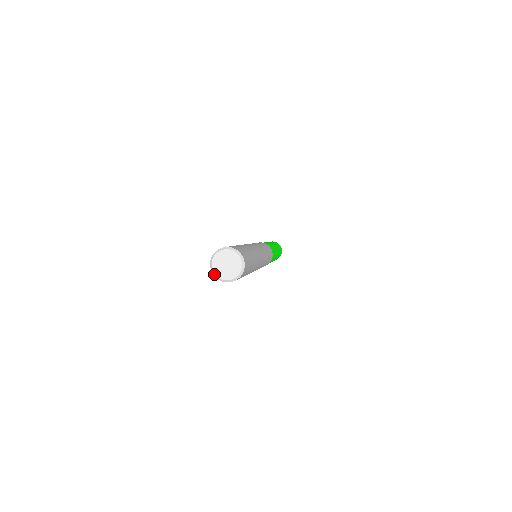
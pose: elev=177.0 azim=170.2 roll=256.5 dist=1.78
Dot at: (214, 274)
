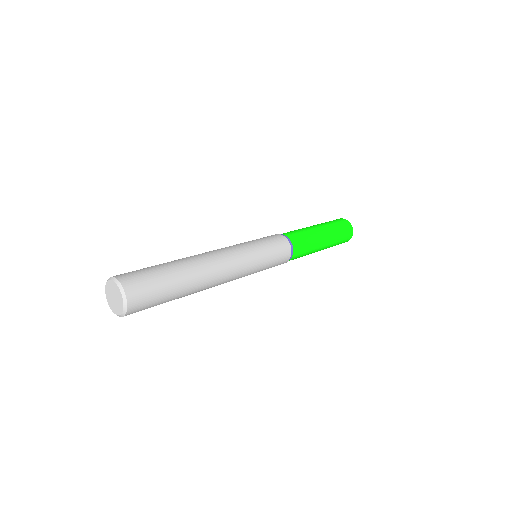
Dot at: (107, 301)
